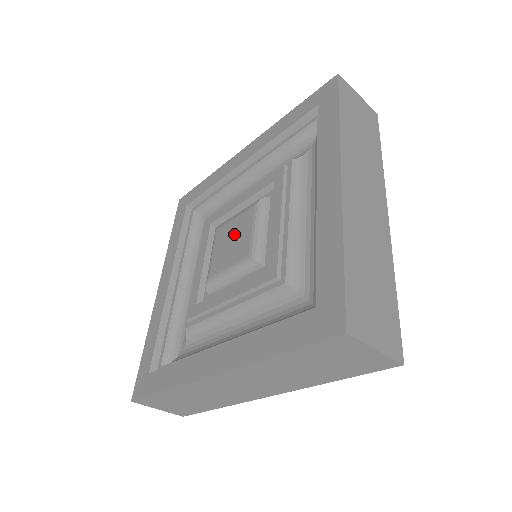
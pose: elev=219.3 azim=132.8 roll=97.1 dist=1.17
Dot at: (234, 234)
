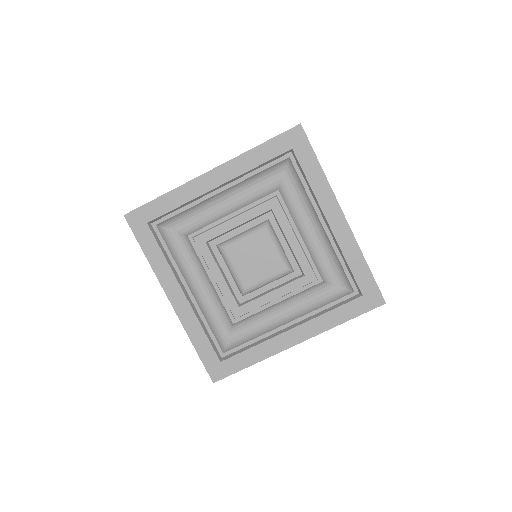
Dot at: (254, 253)
